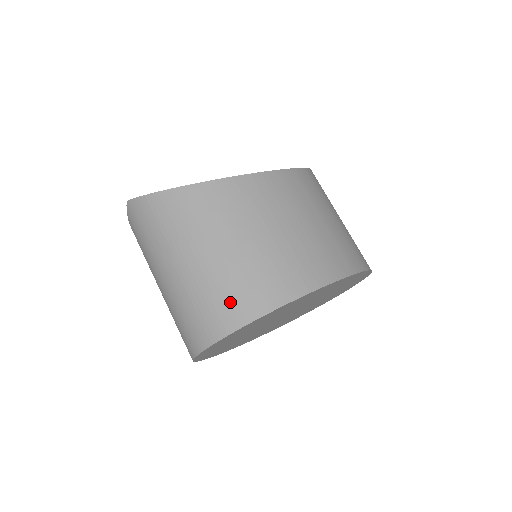
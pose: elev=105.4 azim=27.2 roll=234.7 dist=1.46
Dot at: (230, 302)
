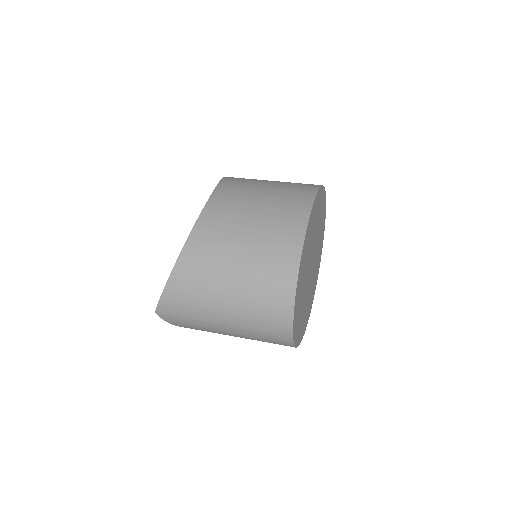
Dot at: (273, 288)
